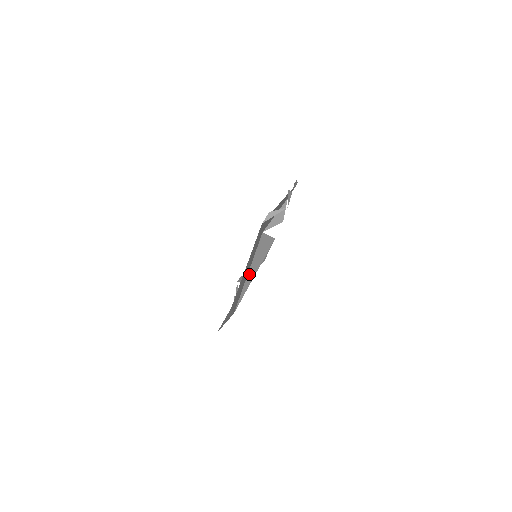
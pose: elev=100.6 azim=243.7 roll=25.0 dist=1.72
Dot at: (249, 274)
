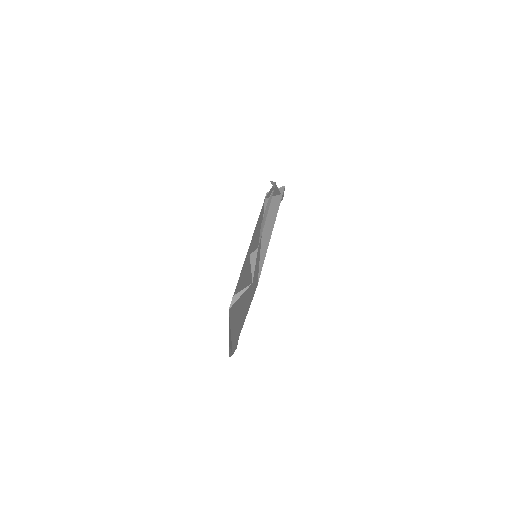
Dot at: (262, 244)
